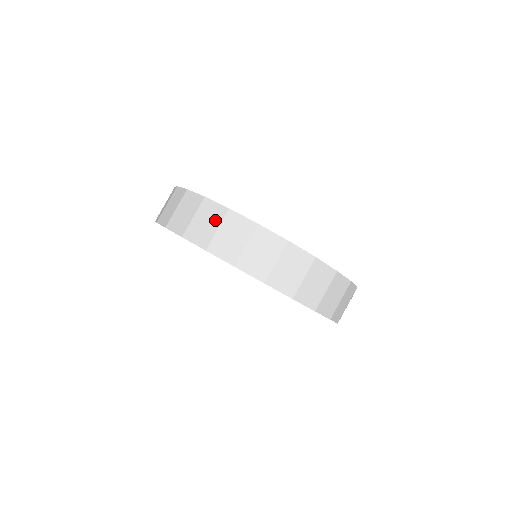
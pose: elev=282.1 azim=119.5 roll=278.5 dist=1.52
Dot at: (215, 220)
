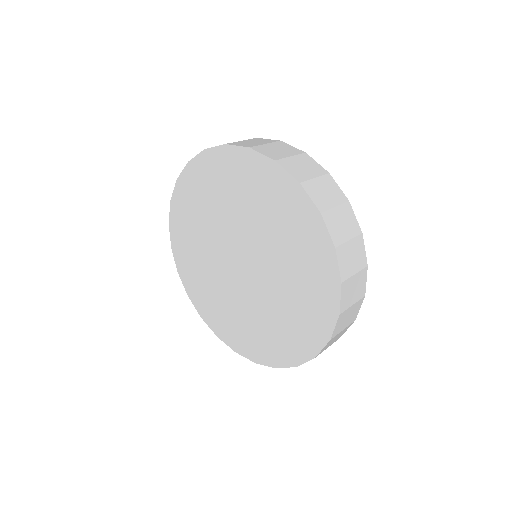
Dot at: occluded
